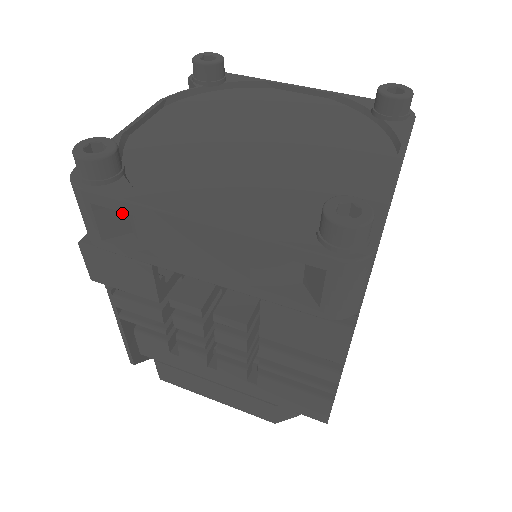
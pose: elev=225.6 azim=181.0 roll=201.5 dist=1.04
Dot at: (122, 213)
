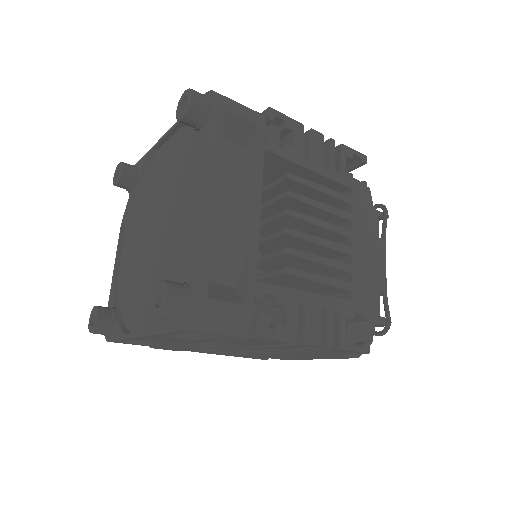
Dot at: occluded
